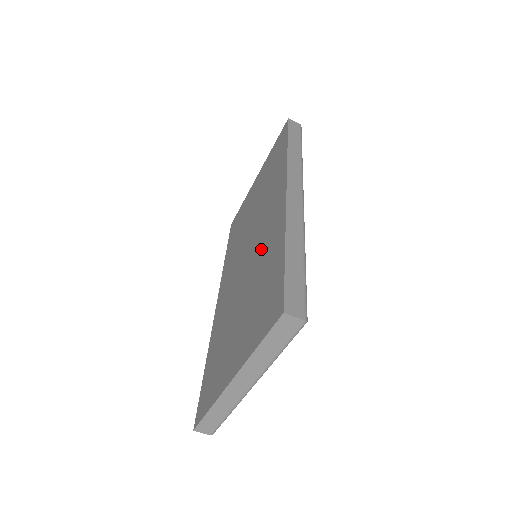
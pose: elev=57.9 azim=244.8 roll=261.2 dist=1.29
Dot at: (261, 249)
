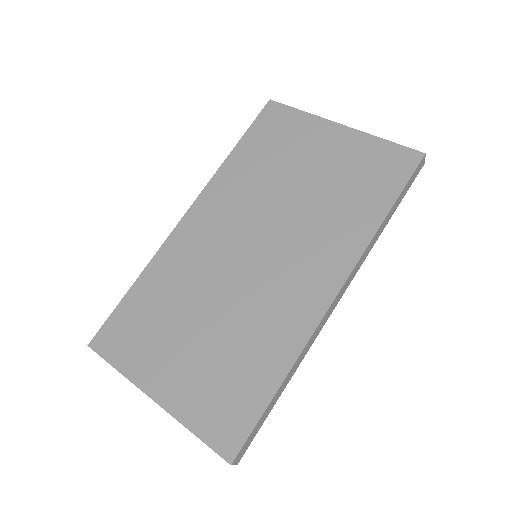
Dot at: (265, 305)
